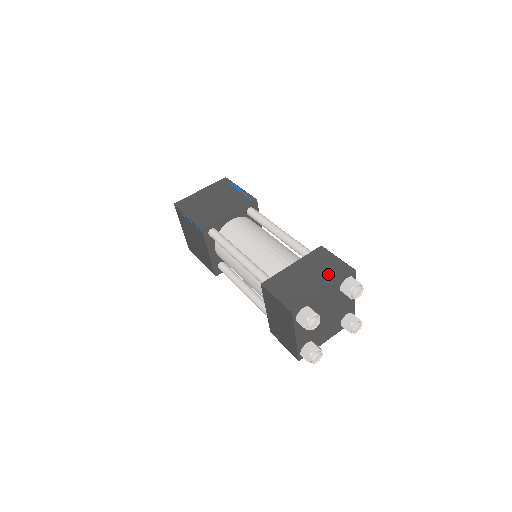
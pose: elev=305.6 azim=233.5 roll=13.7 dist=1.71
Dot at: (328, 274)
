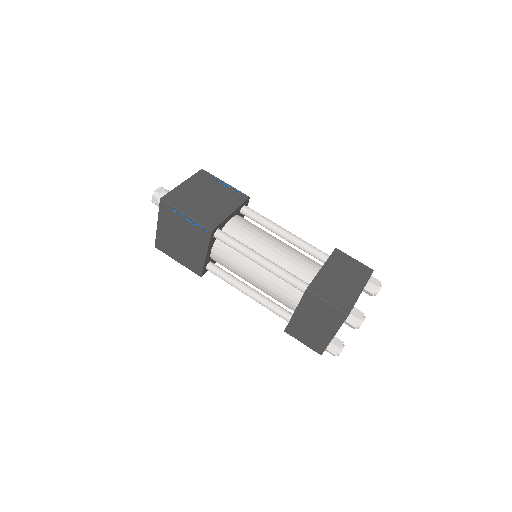
Dot at: (356, 276)
